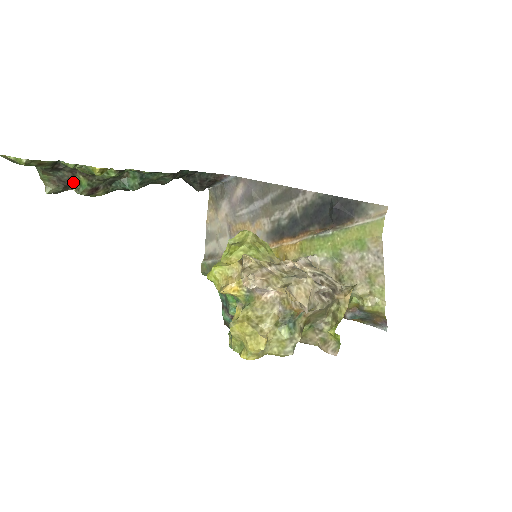
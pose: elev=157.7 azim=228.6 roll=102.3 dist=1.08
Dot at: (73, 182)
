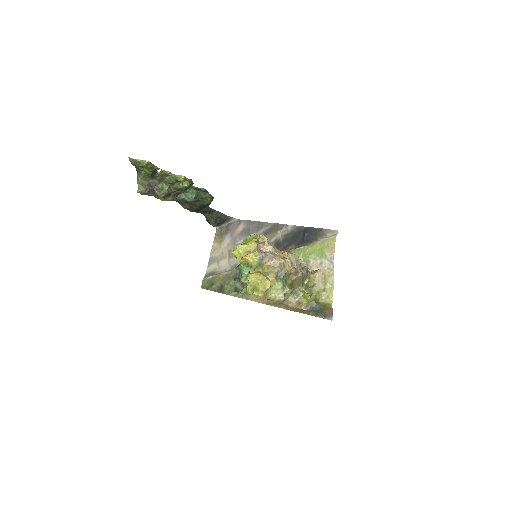
Dot at: (157, 188)
